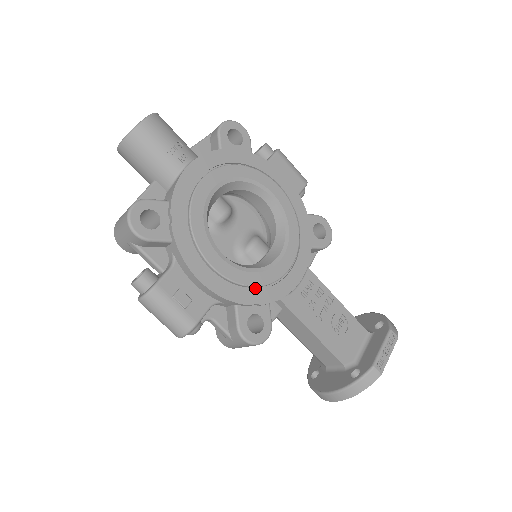
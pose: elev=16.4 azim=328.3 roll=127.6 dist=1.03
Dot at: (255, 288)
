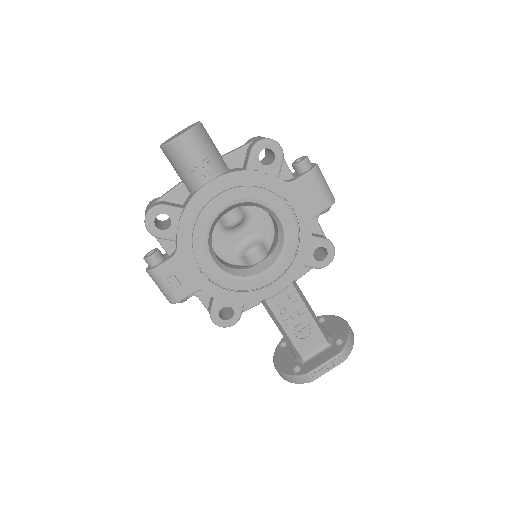
Dot at: (235, 289)
